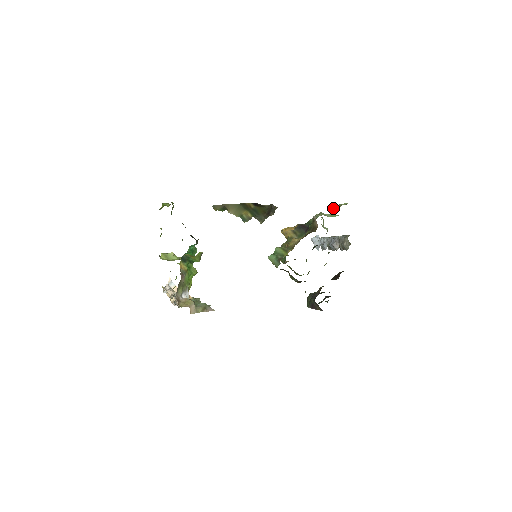
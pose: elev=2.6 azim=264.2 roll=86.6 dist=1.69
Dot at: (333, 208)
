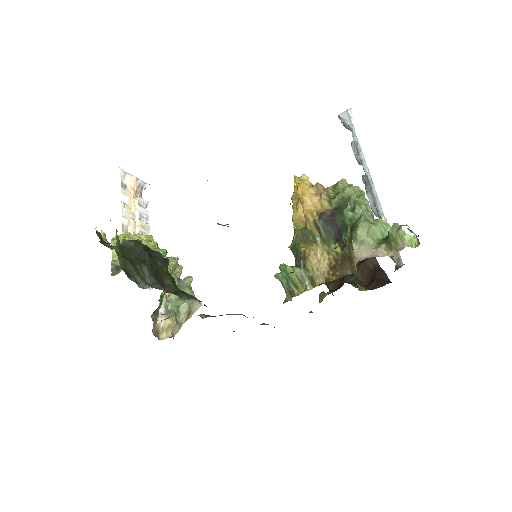
Dot at: (388, 231)
